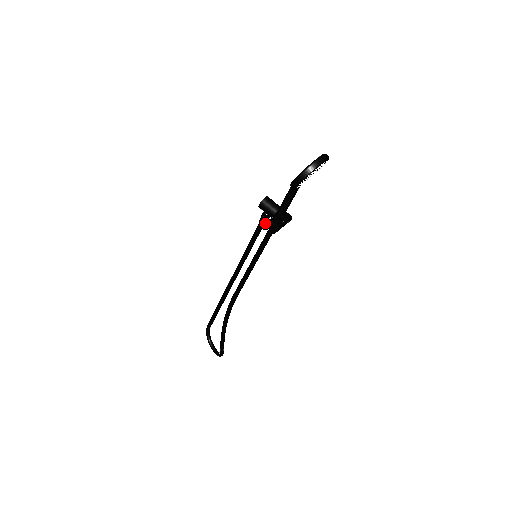
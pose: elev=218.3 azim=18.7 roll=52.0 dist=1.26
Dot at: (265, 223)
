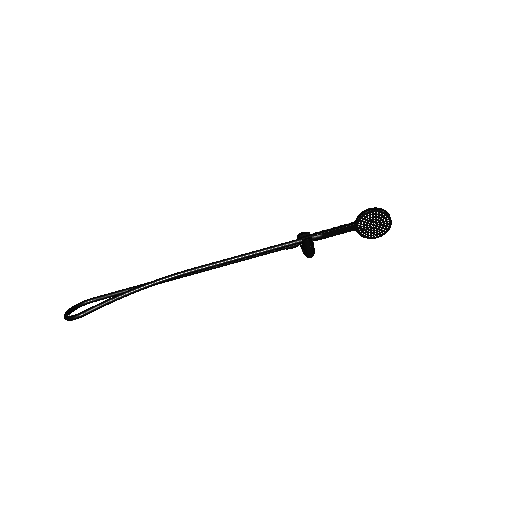
Dot at: (288, 247)
